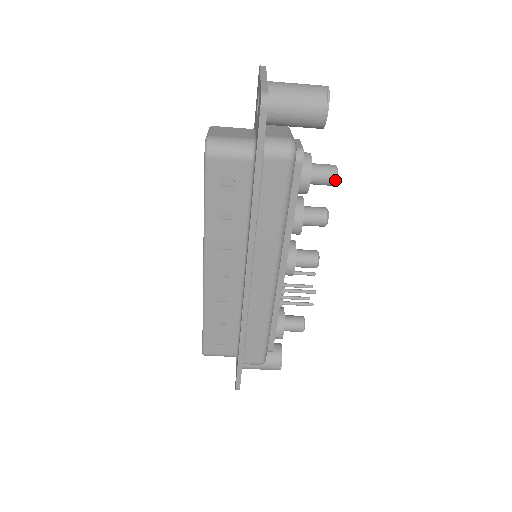
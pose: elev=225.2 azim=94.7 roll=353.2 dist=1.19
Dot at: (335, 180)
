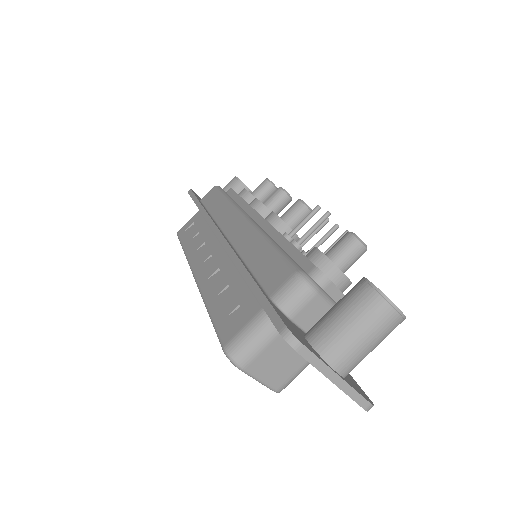
Dot at: (266, 179)
